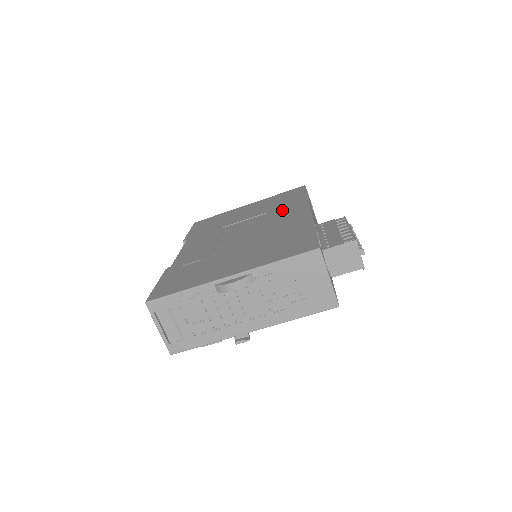
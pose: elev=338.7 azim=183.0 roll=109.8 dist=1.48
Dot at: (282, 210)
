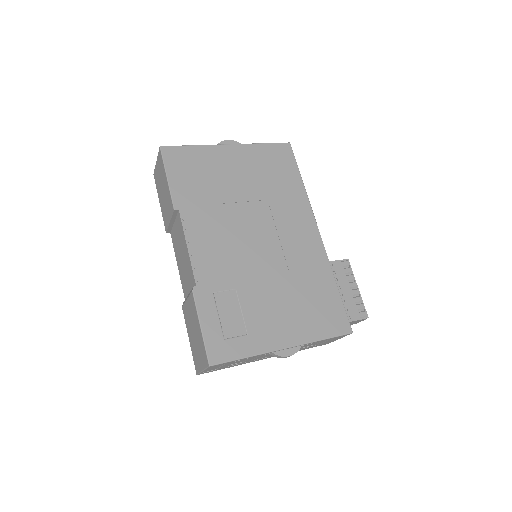
Dot at: (287, 208)
